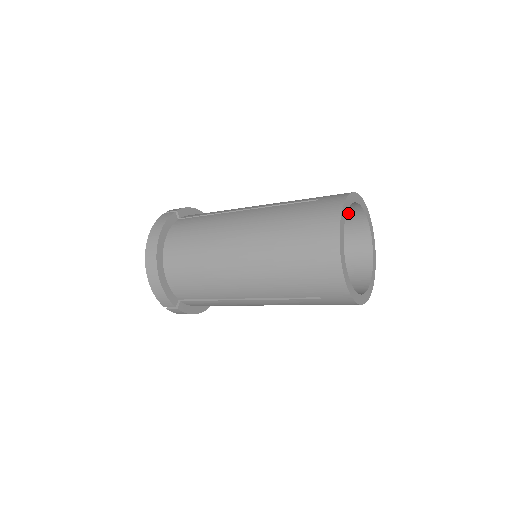
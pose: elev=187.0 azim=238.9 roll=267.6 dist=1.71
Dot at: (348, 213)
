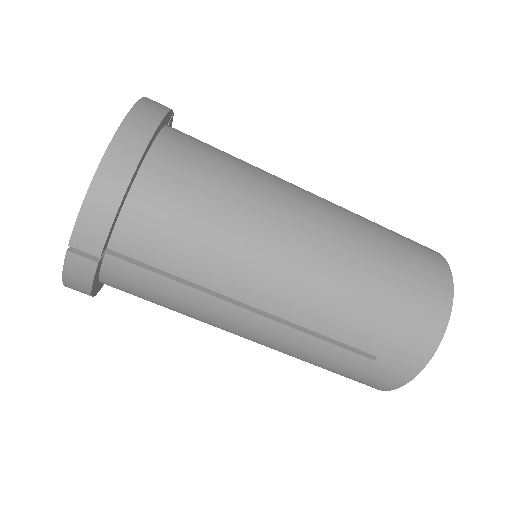
Dot at: occluded
